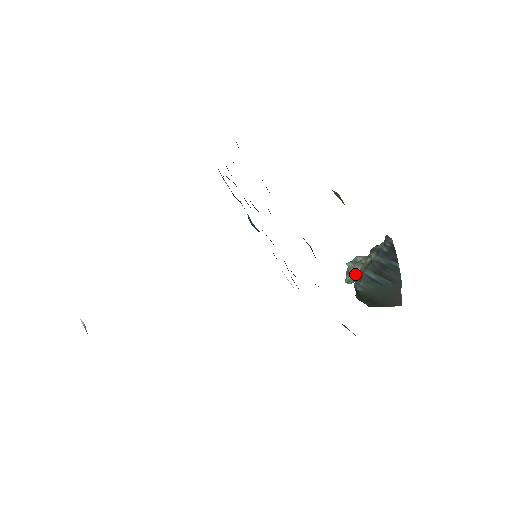
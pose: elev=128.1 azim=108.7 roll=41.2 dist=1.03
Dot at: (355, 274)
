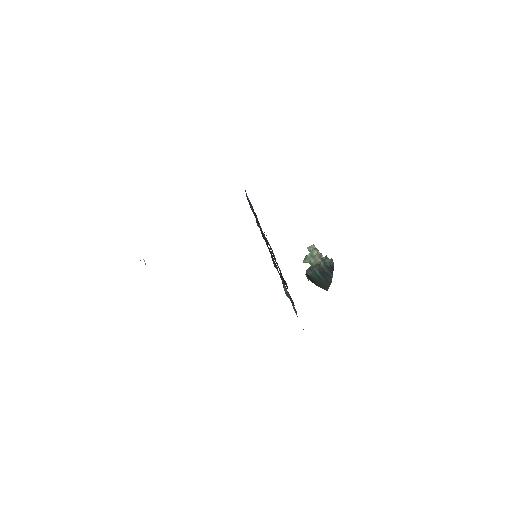
Dot at: (309, 262)
